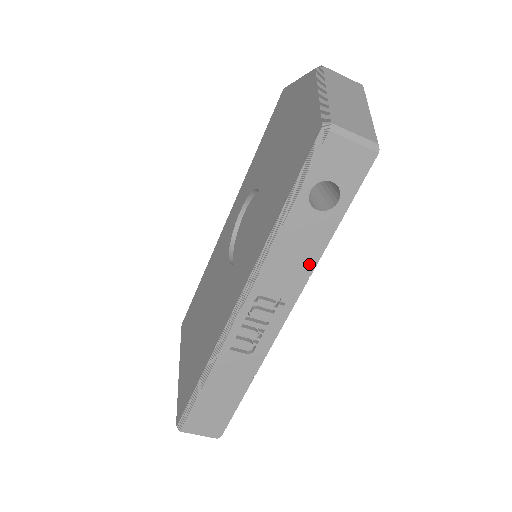
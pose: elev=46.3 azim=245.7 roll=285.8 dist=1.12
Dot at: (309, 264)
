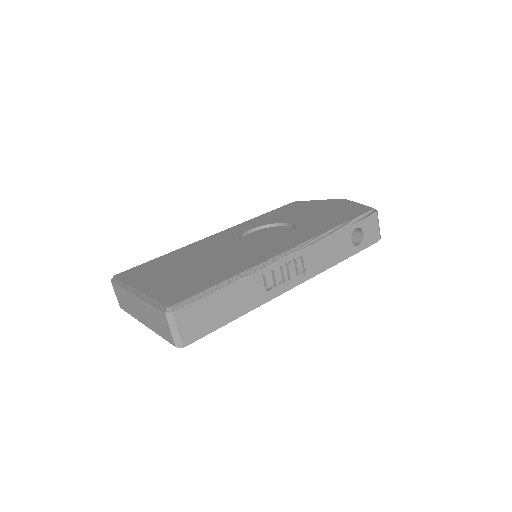
Dot at: (329, 264)
